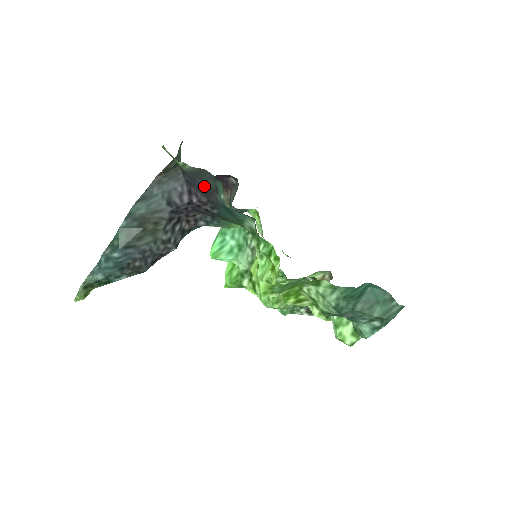
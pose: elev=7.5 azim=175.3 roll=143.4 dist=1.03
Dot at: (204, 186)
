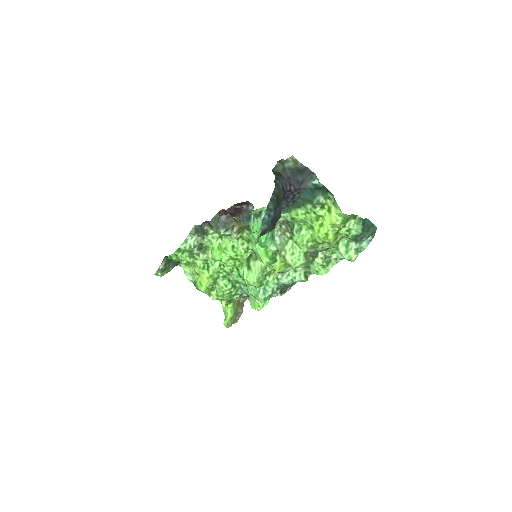
Dot at: (301, 179)
